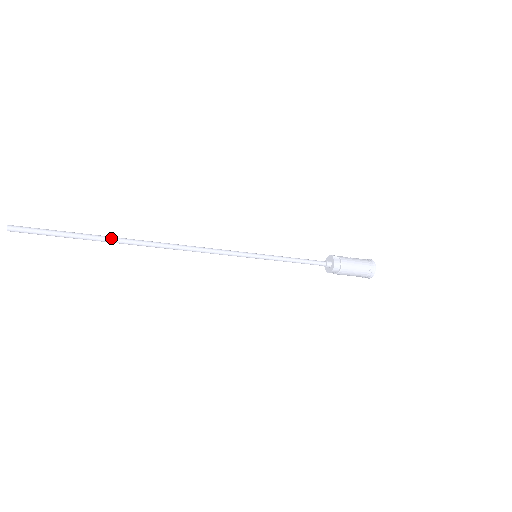
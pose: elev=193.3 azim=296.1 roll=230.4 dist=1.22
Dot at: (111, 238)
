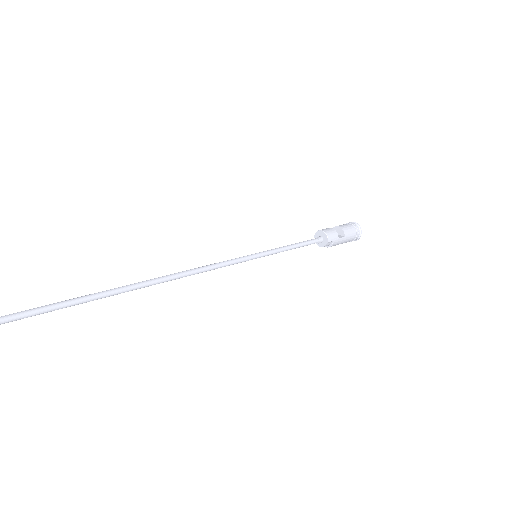
Dot at: (113, 295)
